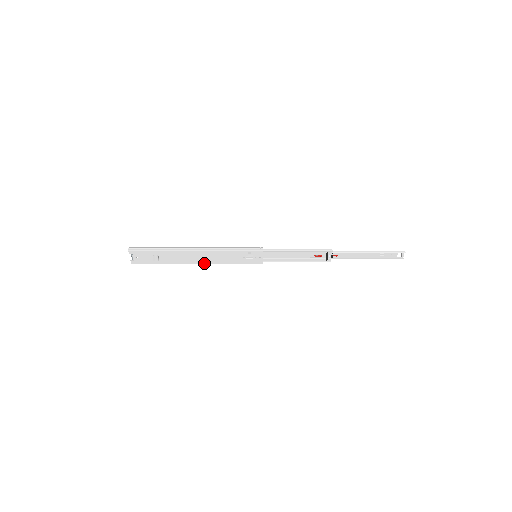
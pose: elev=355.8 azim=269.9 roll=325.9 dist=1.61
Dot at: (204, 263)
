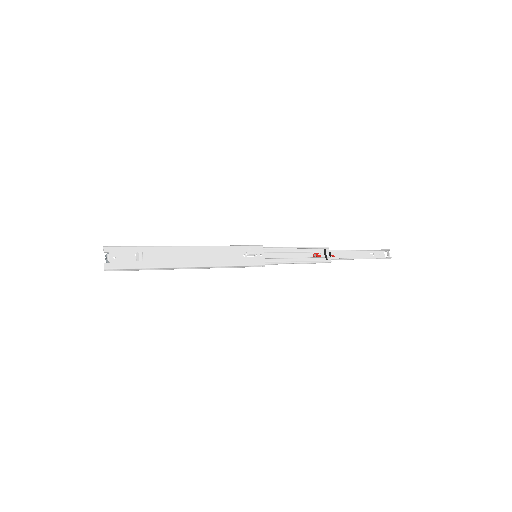
Dot at: (199, 265)
